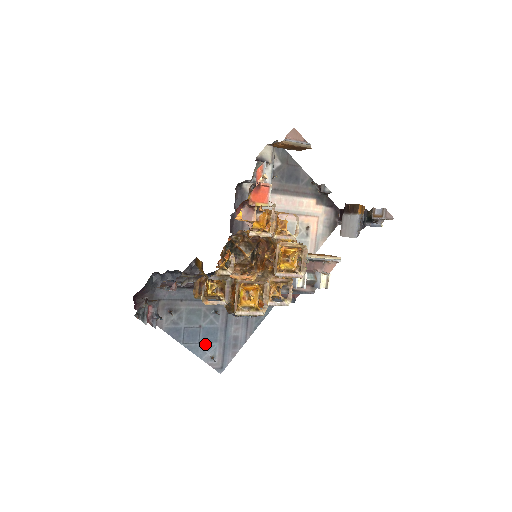
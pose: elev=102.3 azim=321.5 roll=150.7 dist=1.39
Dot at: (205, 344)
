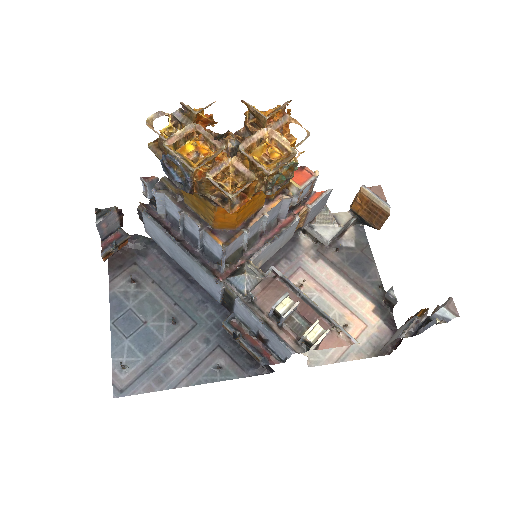
Dot at: (132, 346)
